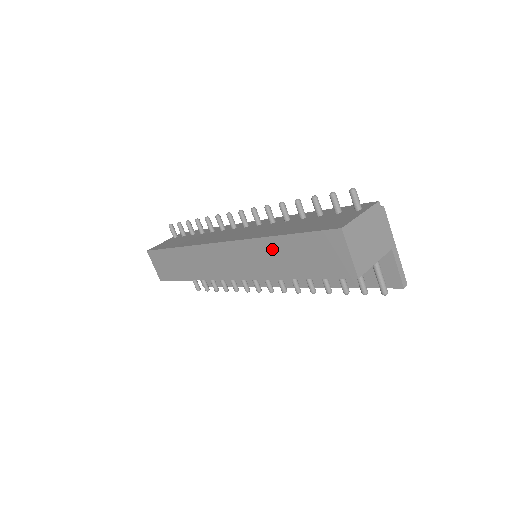
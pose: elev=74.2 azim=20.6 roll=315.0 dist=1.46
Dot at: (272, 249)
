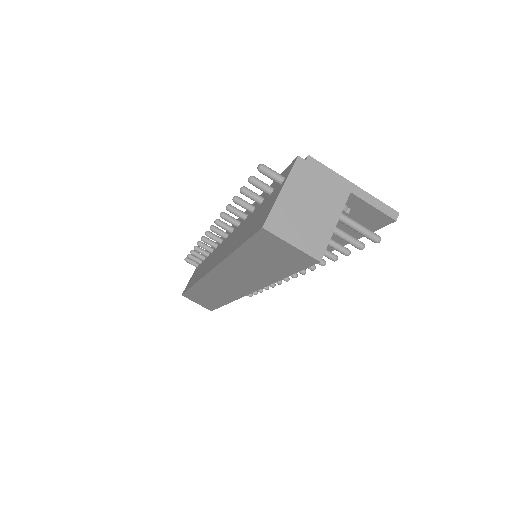
Dot at: (241, 264)
